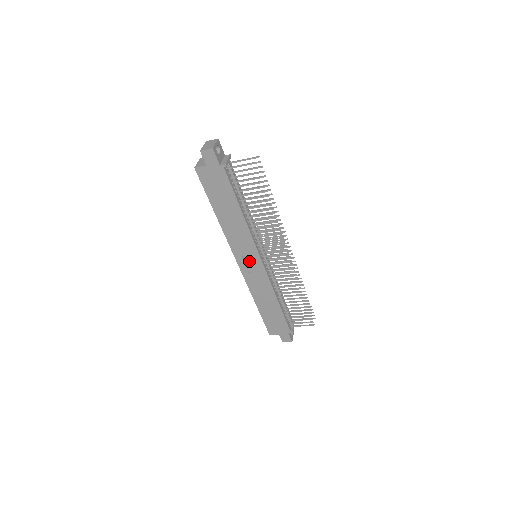
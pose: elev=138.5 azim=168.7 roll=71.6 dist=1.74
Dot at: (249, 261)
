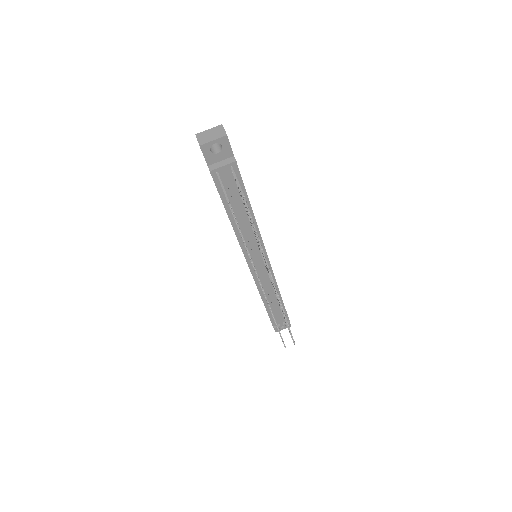
Dot at: occluded
